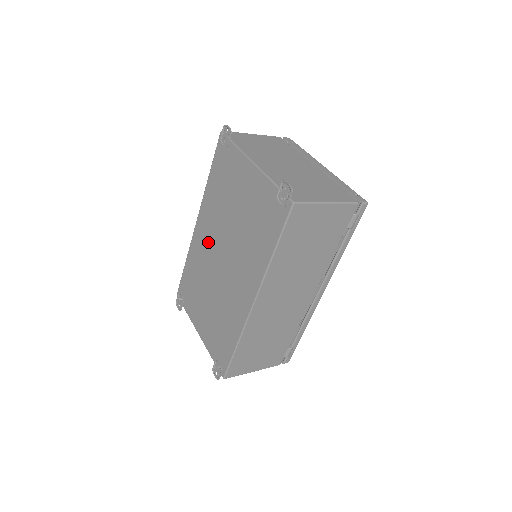
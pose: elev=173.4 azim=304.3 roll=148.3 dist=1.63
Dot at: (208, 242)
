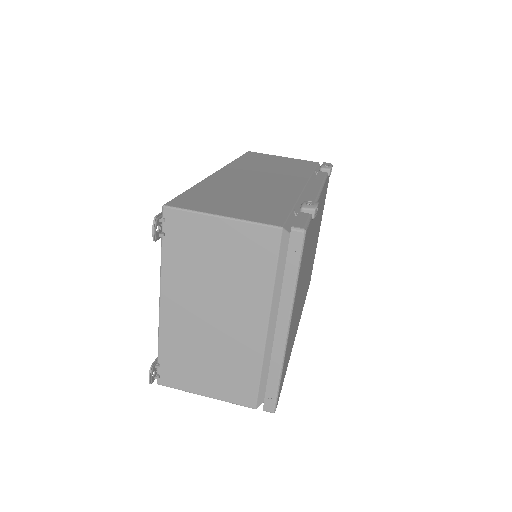
Dot at: occluded
